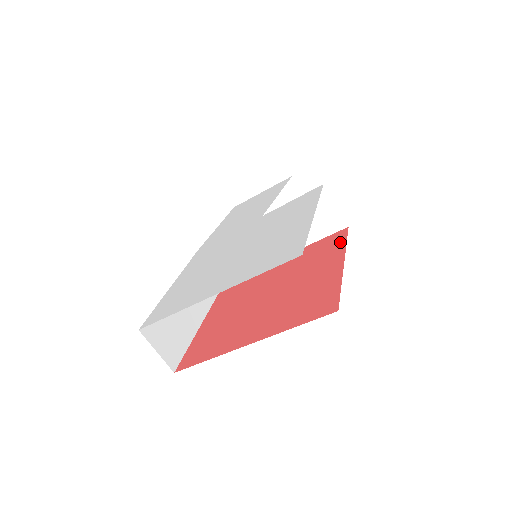
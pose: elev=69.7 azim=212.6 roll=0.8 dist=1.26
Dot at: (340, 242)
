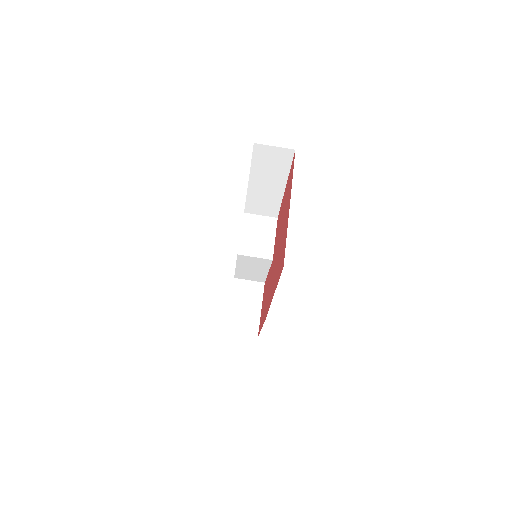
Dot at: occluded
